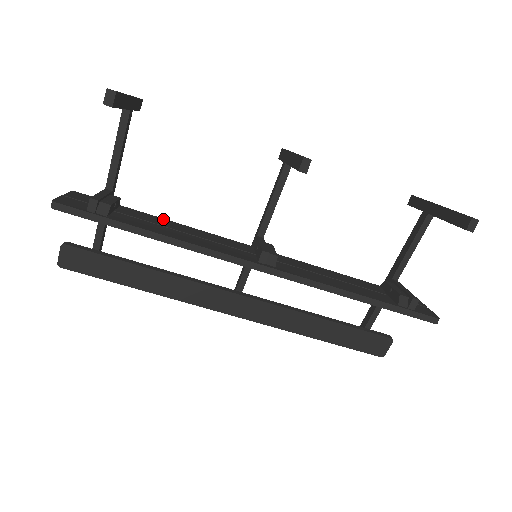
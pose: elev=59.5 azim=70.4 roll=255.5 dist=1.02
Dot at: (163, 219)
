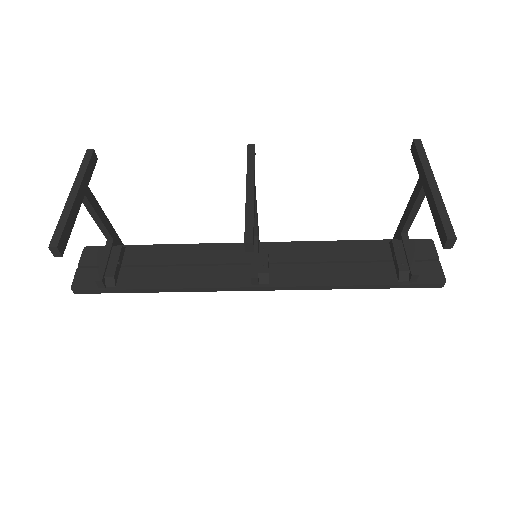
Dot at: (165, 246)
